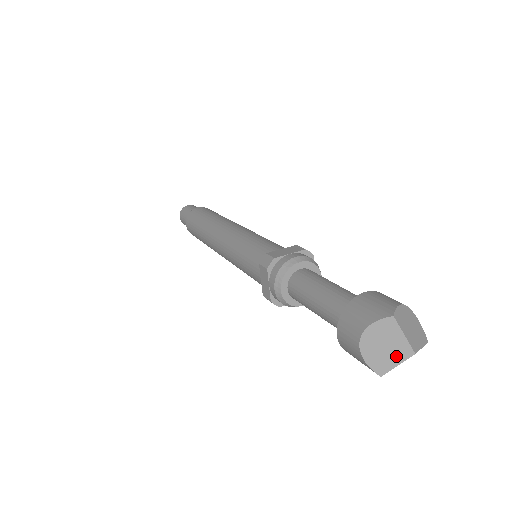
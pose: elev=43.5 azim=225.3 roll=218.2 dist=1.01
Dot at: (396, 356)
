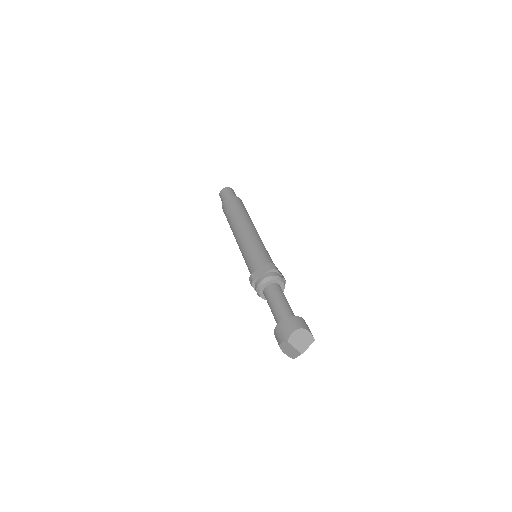
Dot at: (295, 354)
